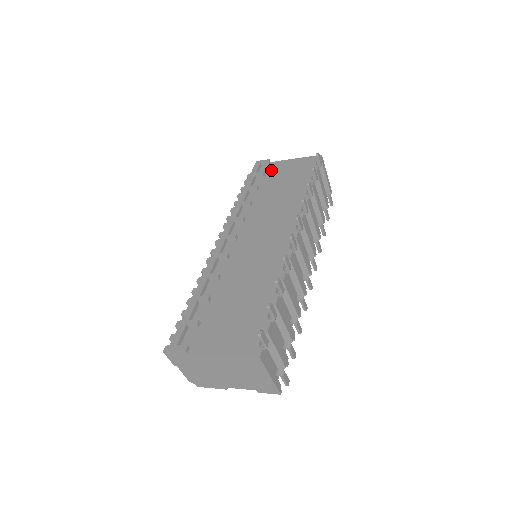
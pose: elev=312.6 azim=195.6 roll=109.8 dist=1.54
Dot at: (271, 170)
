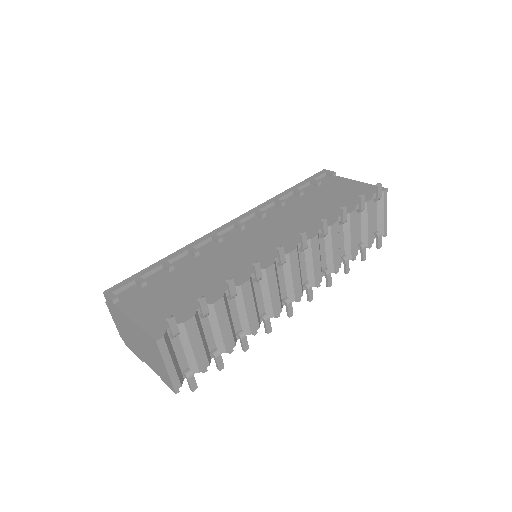
Dot at: (330, 183)
